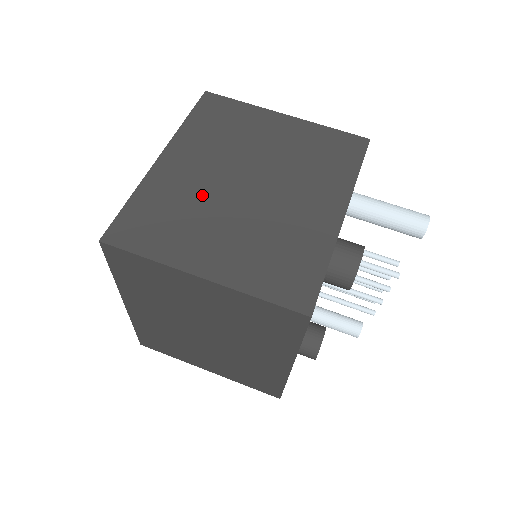
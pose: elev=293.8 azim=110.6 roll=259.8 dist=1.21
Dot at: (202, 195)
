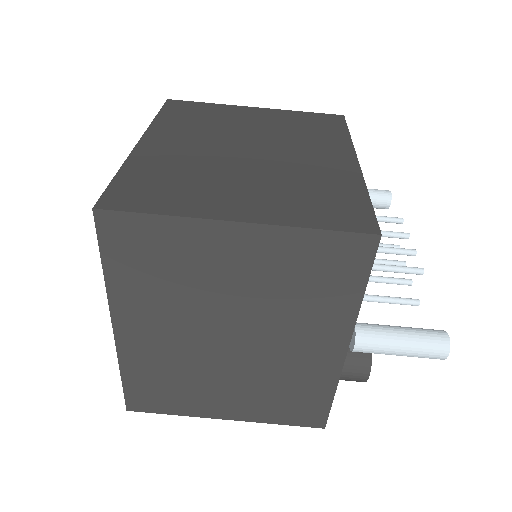
Dot at: (187, 360)
